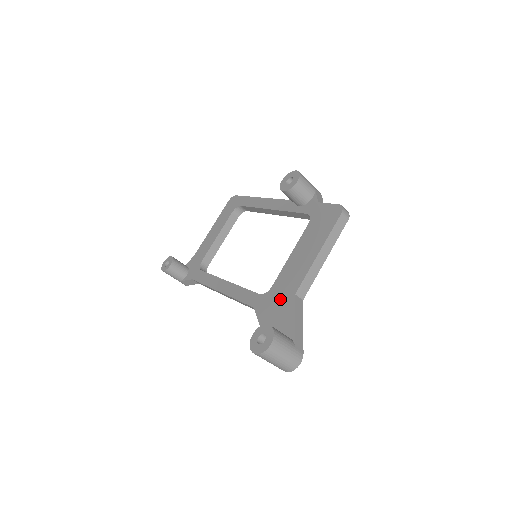
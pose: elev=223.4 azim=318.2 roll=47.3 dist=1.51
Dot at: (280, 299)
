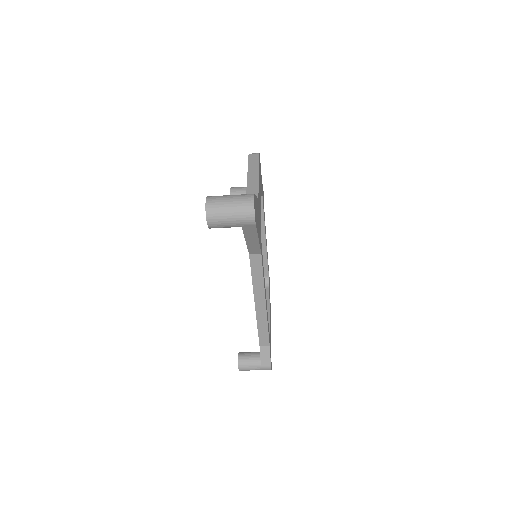
Dot at: occluded
